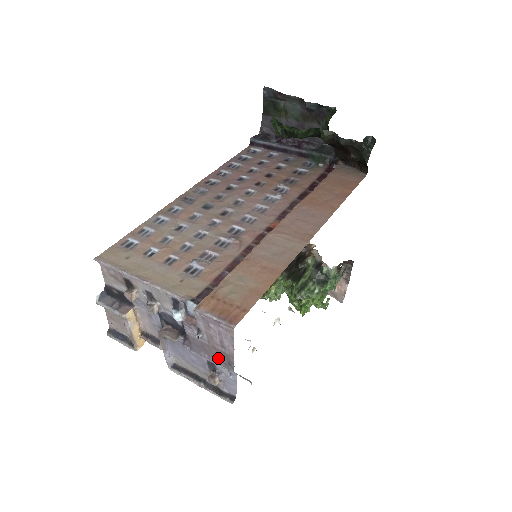
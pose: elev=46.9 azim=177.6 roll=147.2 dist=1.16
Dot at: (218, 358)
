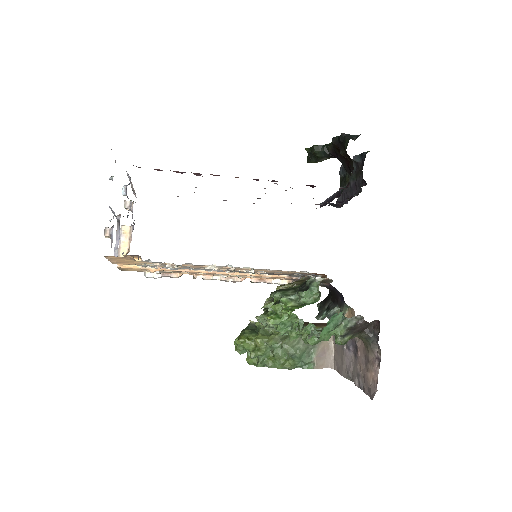
Dot at: occluded
